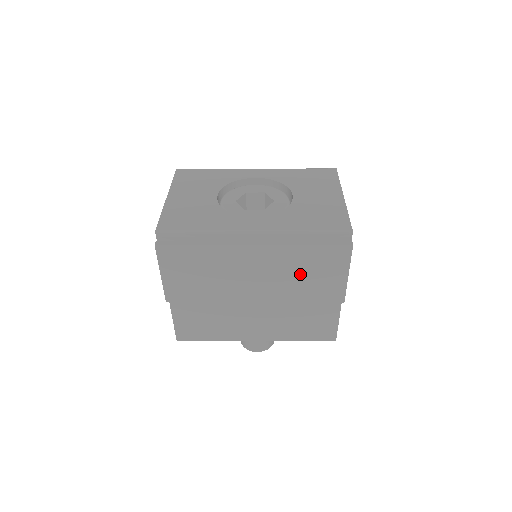
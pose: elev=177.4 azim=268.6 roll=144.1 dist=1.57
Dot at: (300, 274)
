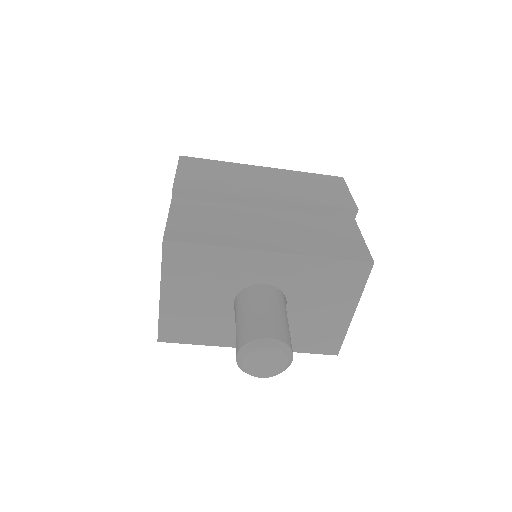
Dot at: (307, 186)
